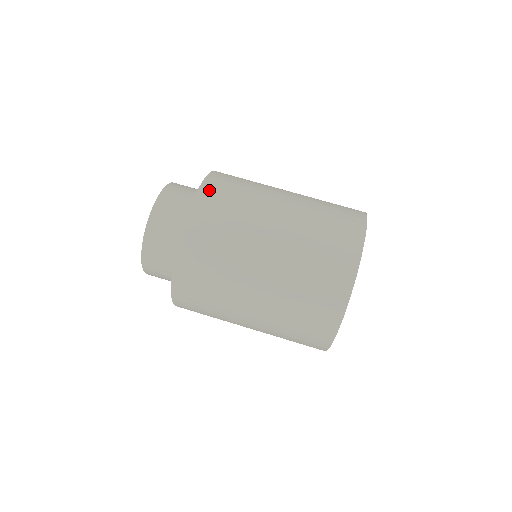
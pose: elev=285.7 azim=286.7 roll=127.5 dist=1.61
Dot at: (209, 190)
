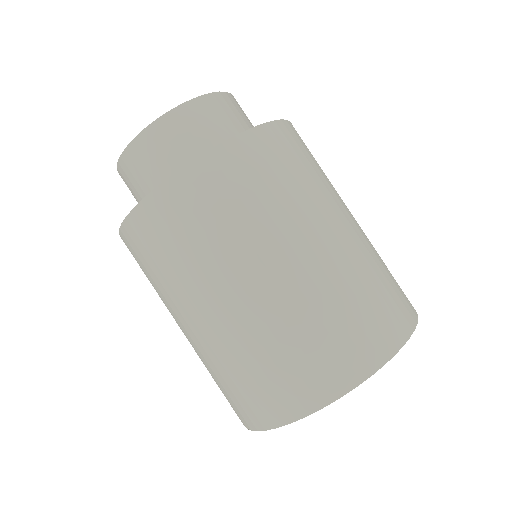
Dot at: (280, 134)
